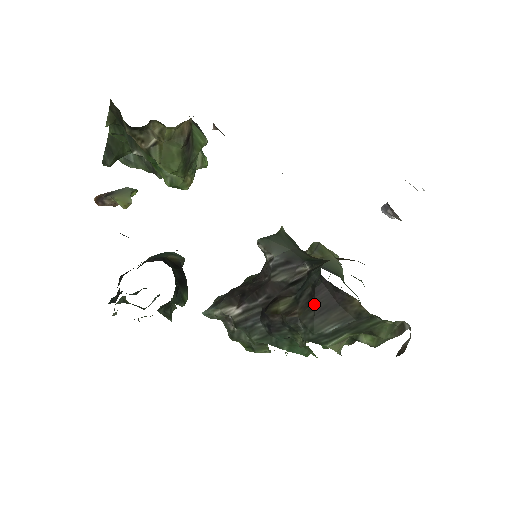
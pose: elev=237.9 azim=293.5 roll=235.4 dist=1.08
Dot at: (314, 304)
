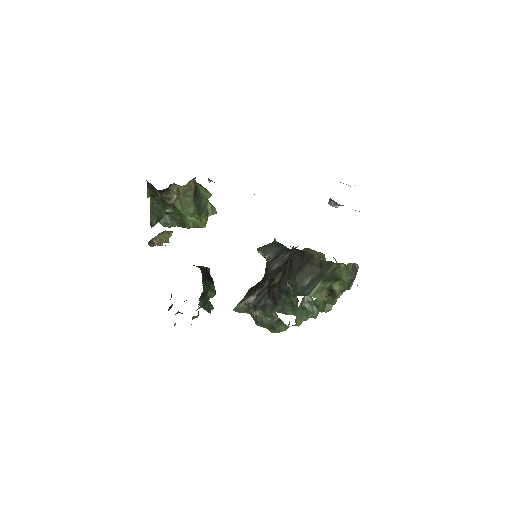
Dot at: (293, 268)
